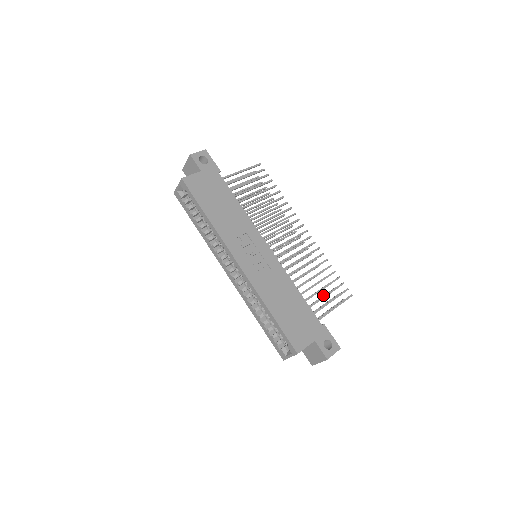
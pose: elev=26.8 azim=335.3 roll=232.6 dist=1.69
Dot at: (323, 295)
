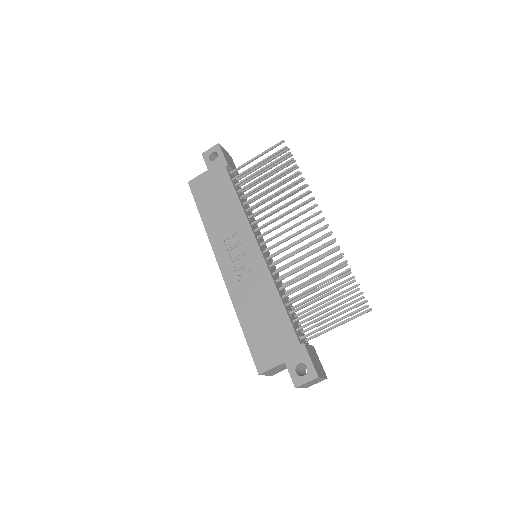
Dot at: (340, 302)
